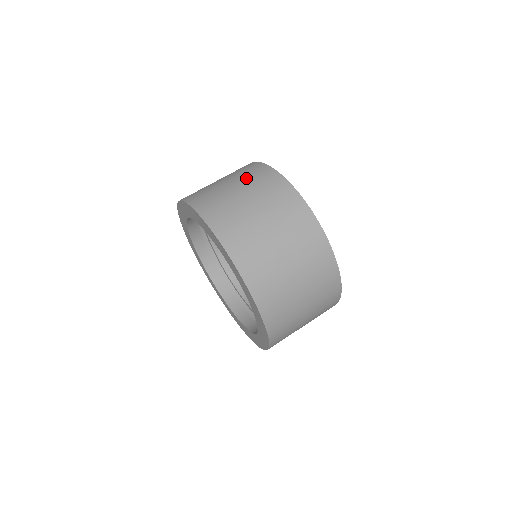
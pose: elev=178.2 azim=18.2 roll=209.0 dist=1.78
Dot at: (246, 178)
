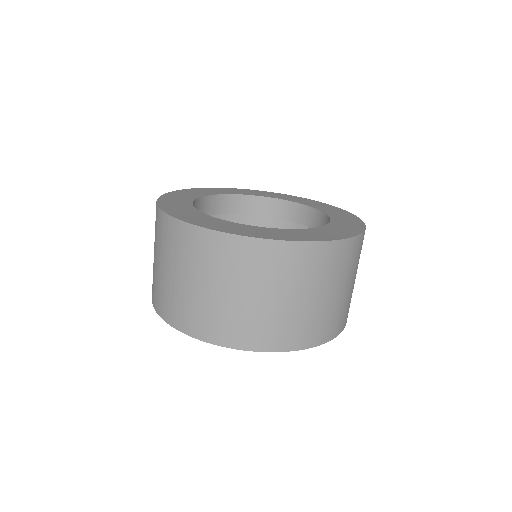
Dot at: (278, 278)
